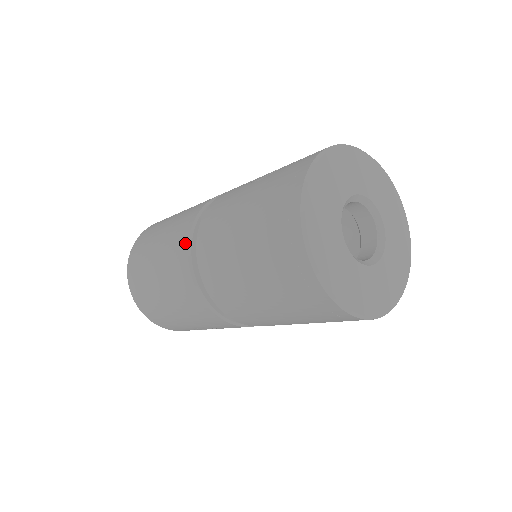
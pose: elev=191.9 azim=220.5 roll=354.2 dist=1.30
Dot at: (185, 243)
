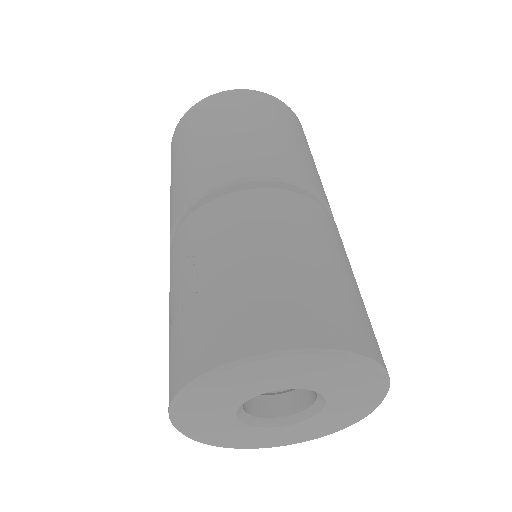
Dot at: occluded
